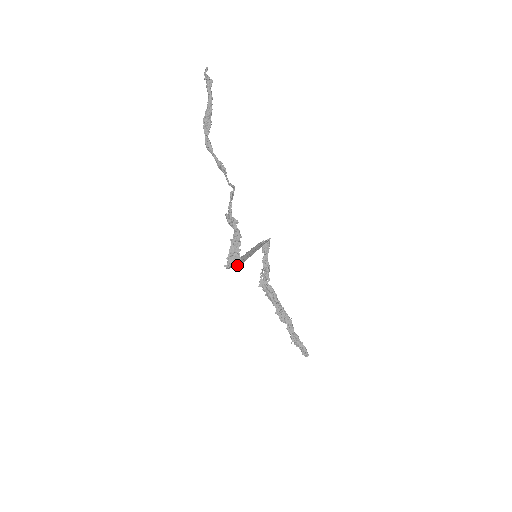
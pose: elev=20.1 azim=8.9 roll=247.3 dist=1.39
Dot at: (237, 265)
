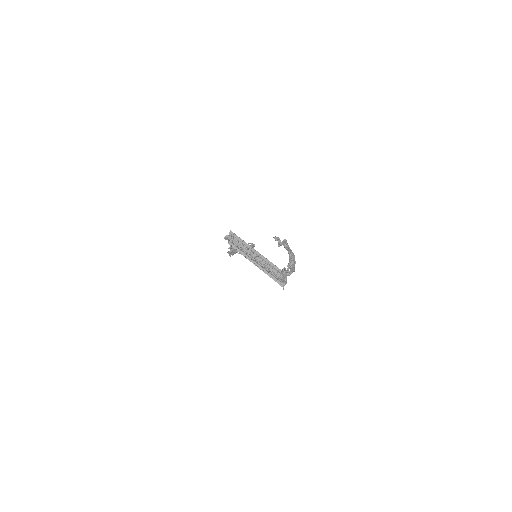
Dot at: occluded
